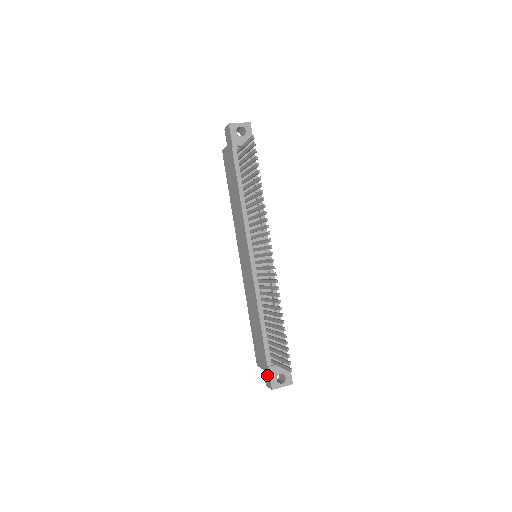
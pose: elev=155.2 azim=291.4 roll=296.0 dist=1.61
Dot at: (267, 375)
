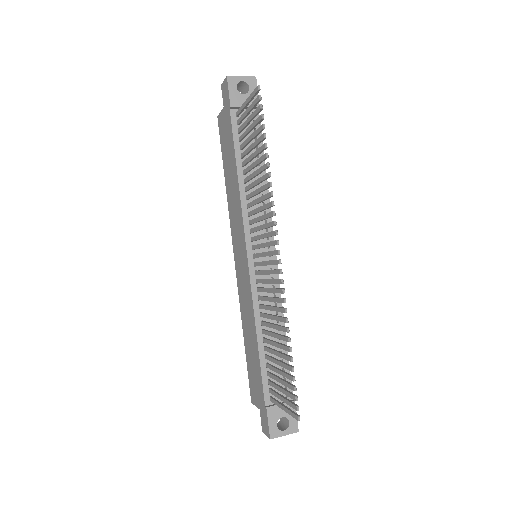
Dot at: (264, 418)
